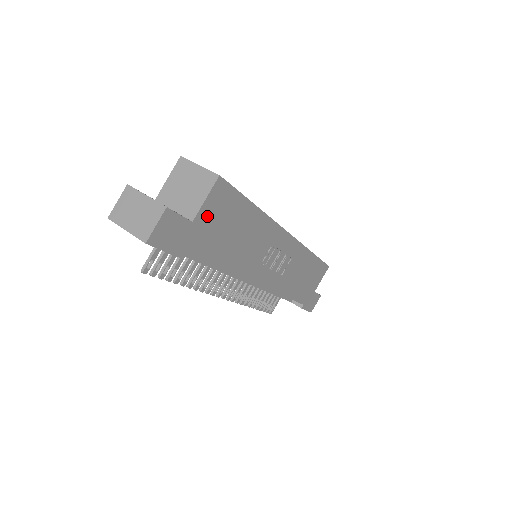
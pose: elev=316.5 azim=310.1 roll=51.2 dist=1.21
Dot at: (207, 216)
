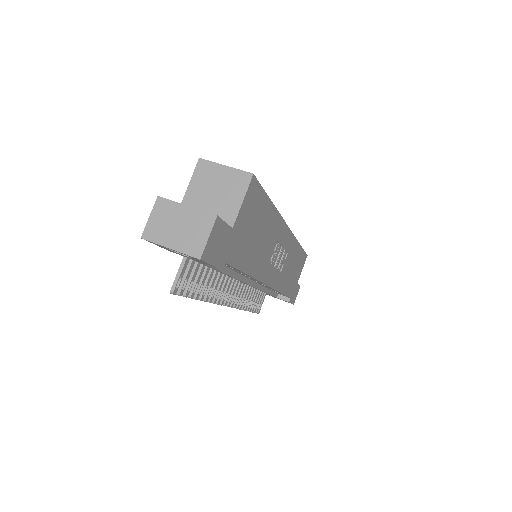
Dot at: (242, 220)
